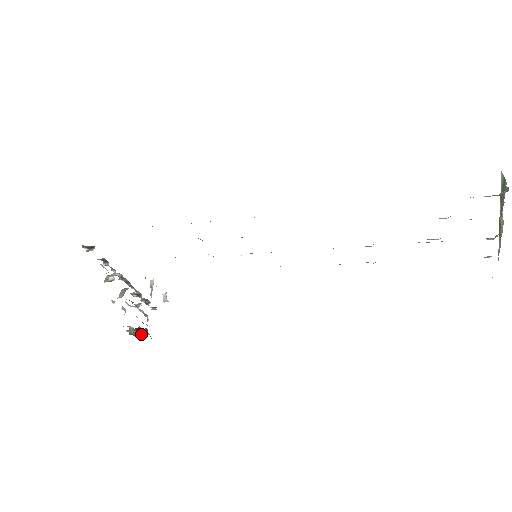
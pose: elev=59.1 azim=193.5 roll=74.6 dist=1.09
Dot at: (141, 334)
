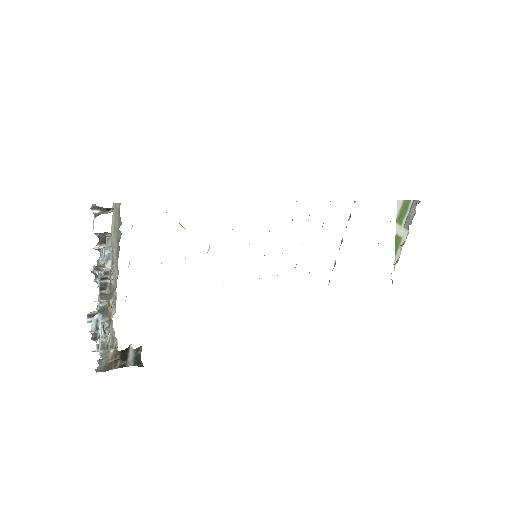
Dot at: (117, 366)
